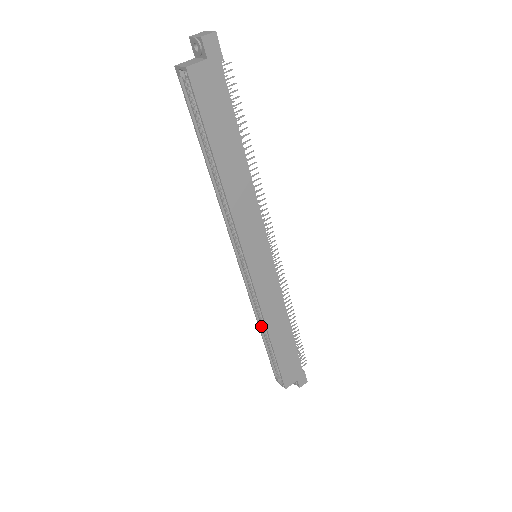
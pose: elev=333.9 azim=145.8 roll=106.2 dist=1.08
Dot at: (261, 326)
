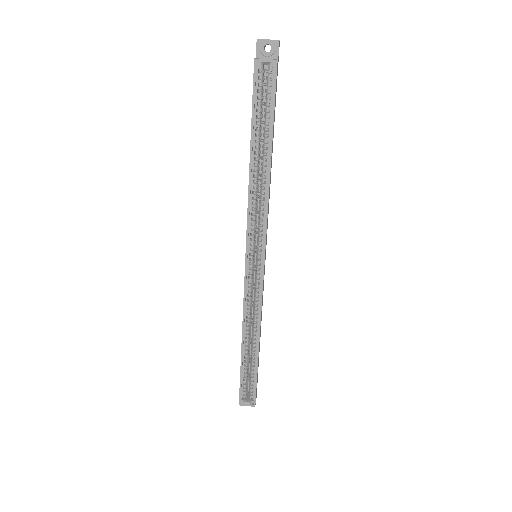
Dot at: (244, 338)
